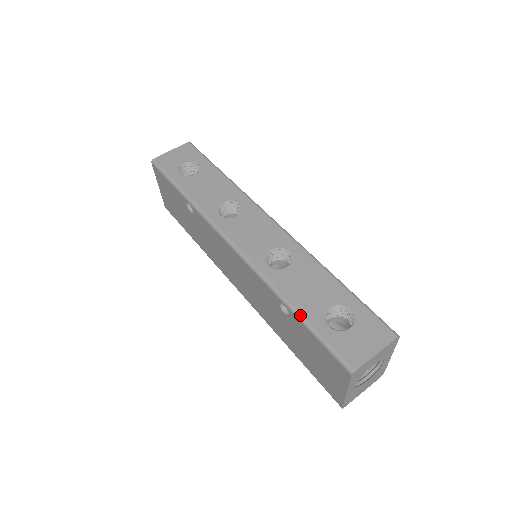
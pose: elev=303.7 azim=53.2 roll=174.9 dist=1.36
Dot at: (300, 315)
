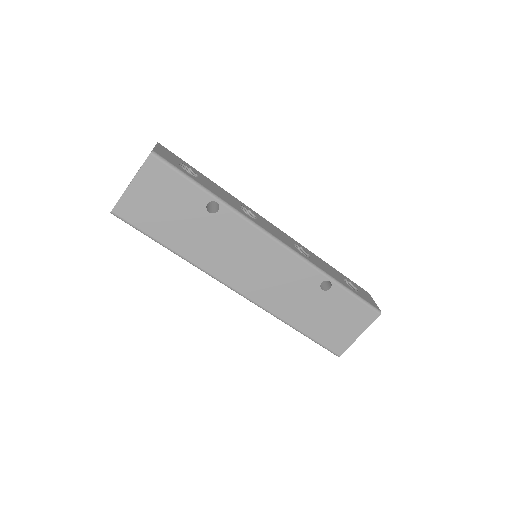
Dot at: (343, 285)
